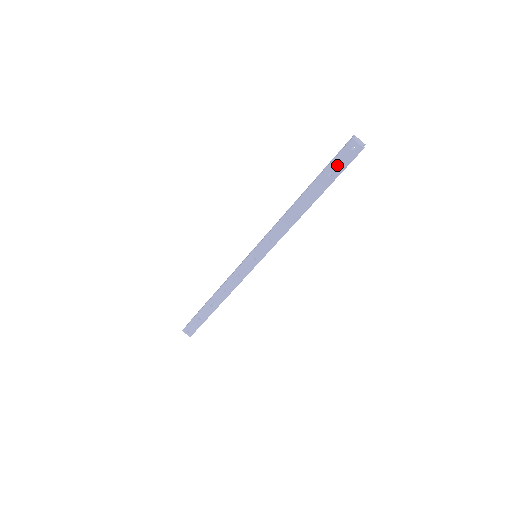
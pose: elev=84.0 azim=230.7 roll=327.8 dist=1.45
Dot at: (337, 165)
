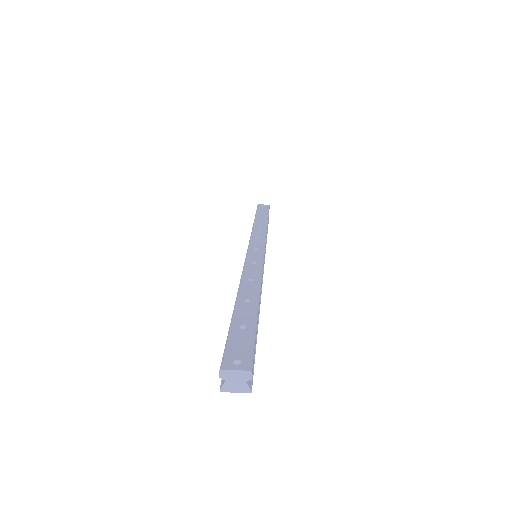
Dot at: (262, 210)
